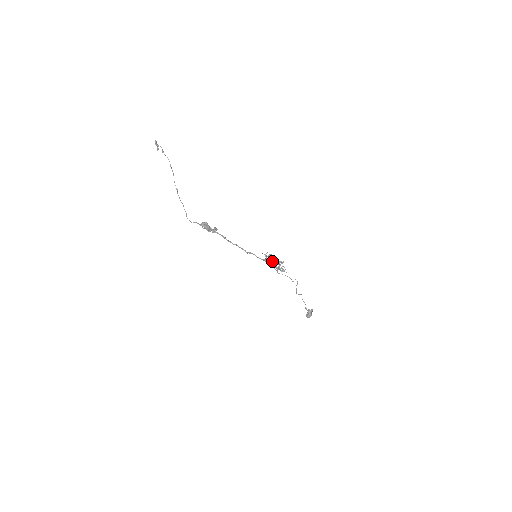
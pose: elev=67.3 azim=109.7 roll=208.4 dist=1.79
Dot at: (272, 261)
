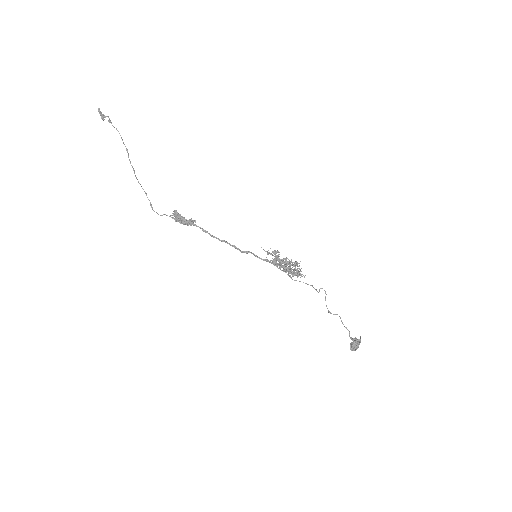
Dot at: (278, 259)
